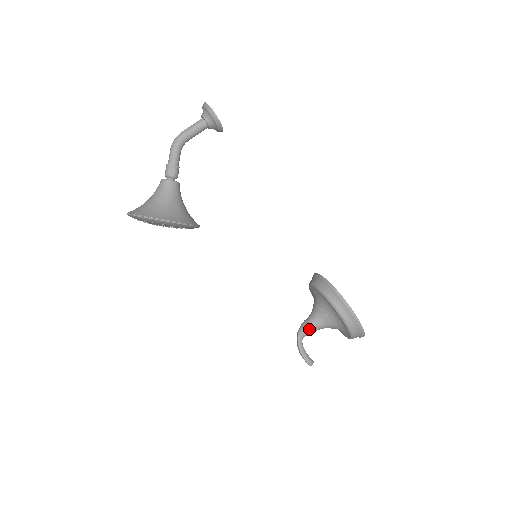
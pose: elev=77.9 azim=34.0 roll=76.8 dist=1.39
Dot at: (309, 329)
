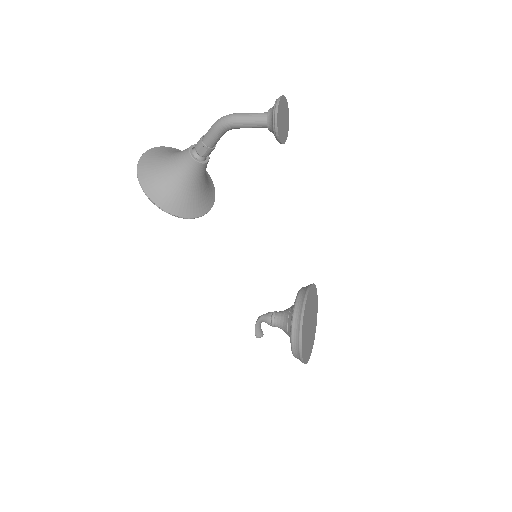
Dot at: (270, 324)
